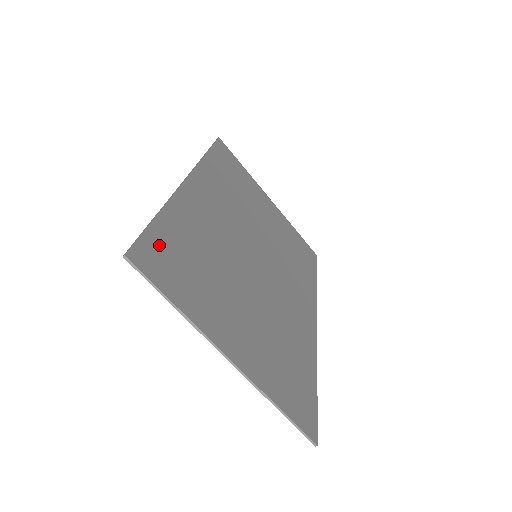
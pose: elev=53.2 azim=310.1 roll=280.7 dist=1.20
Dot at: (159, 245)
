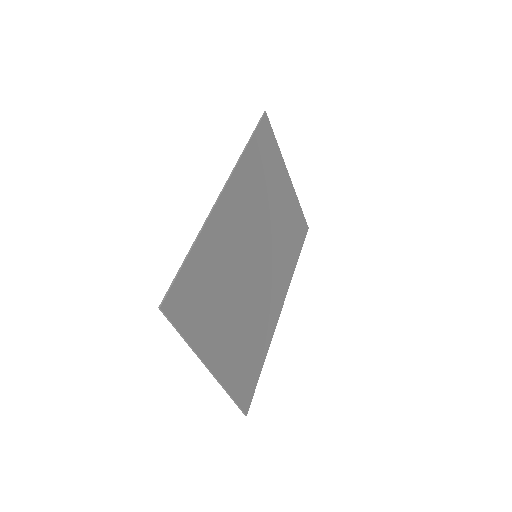
Dot at: (185, 285)
